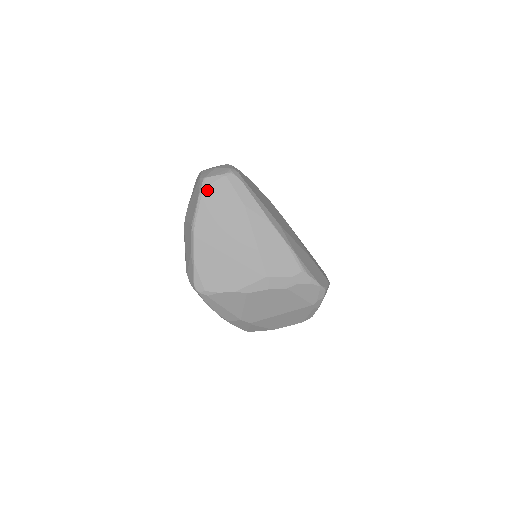
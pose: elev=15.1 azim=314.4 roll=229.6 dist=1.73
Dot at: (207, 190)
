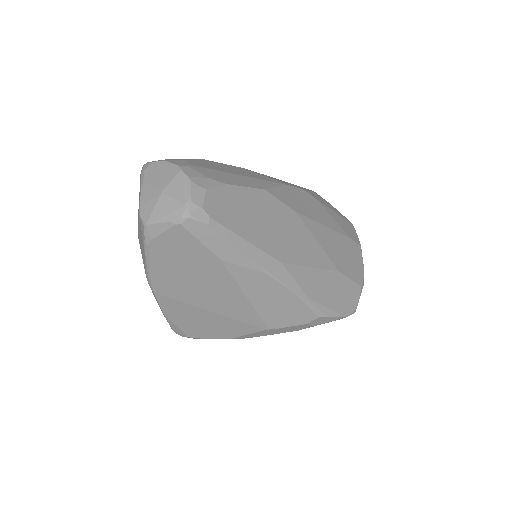
Dot at: (155, 243)
